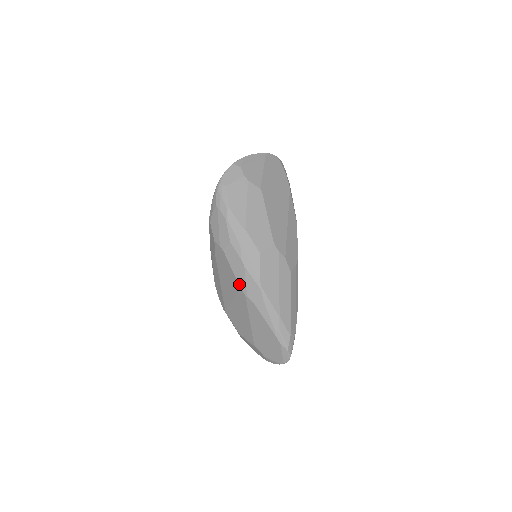
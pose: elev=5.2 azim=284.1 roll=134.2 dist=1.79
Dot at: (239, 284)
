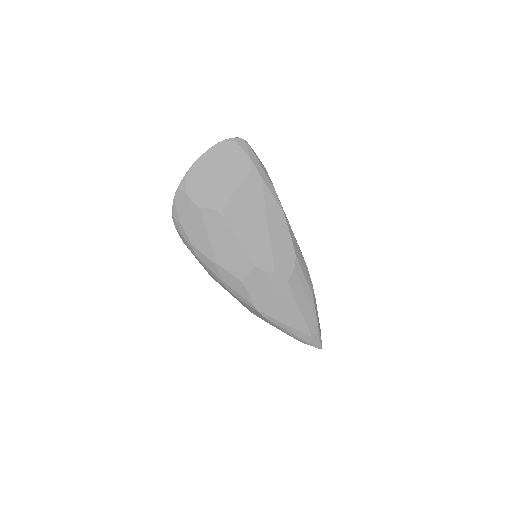
Dot at: occluded
